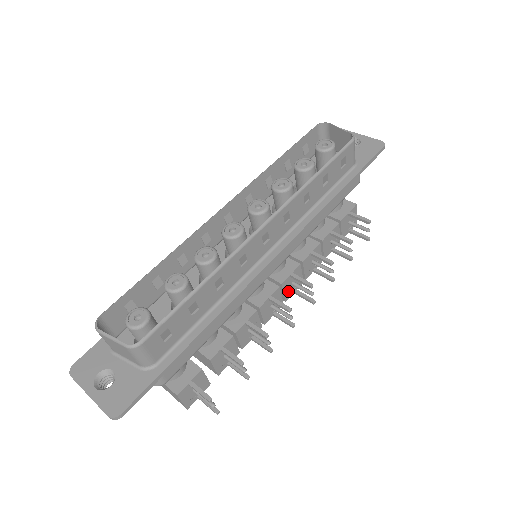
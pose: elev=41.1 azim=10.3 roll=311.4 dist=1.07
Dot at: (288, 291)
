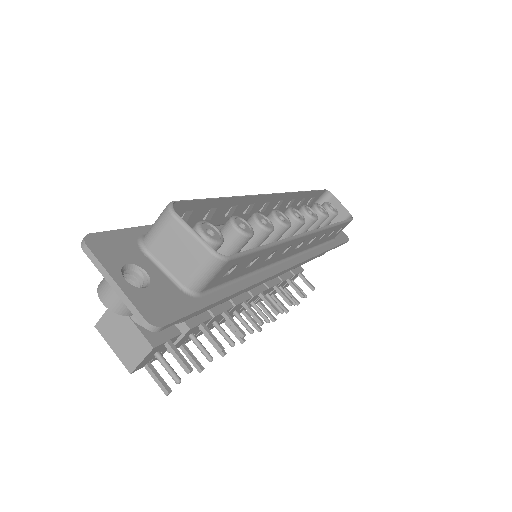
Dot at: occluded
